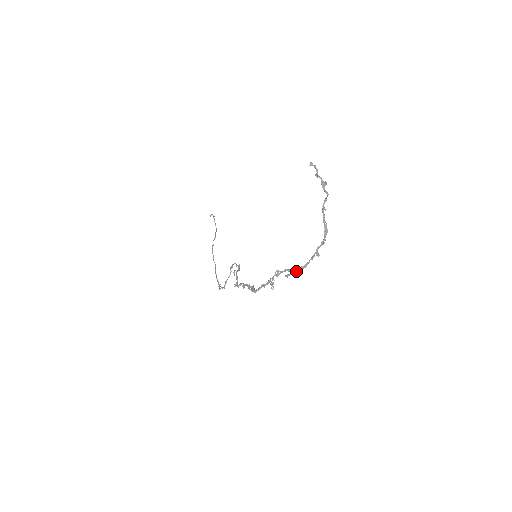
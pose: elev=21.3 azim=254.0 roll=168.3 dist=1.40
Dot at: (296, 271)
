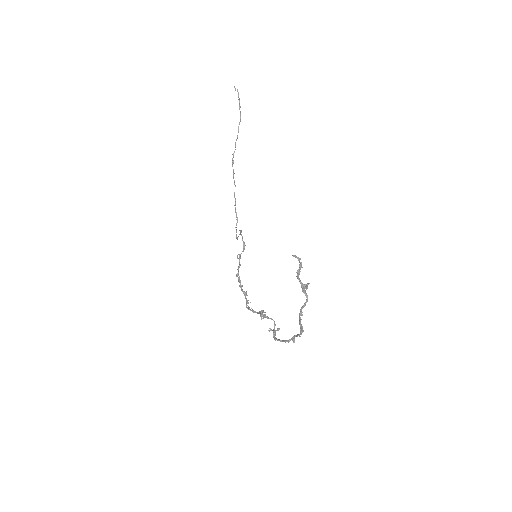
Dot at: occluded
